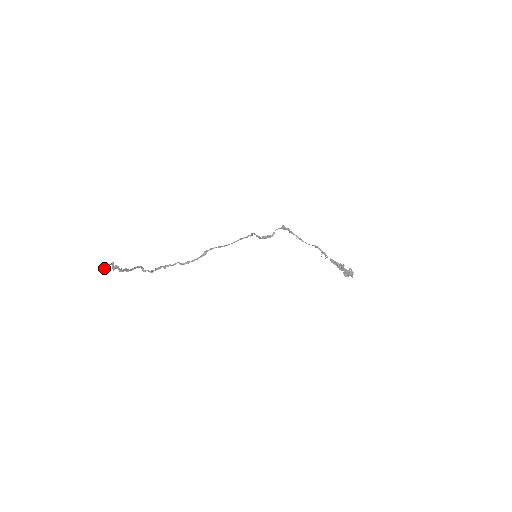
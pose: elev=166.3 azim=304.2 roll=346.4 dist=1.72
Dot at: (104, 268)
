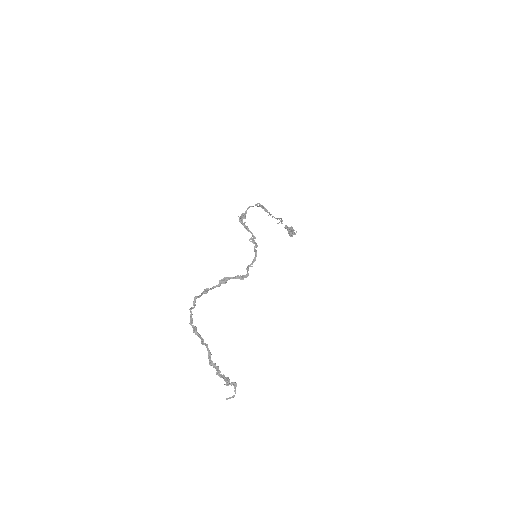
Dot at: occluded
